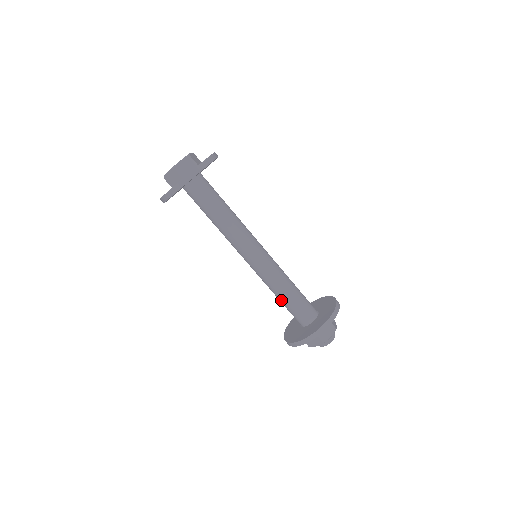
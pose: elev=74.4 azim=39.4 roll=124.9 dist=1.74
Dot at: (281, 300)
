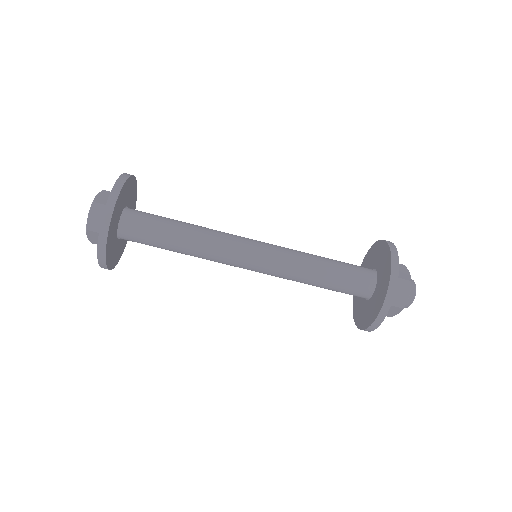
Dot at: (324, 278)
